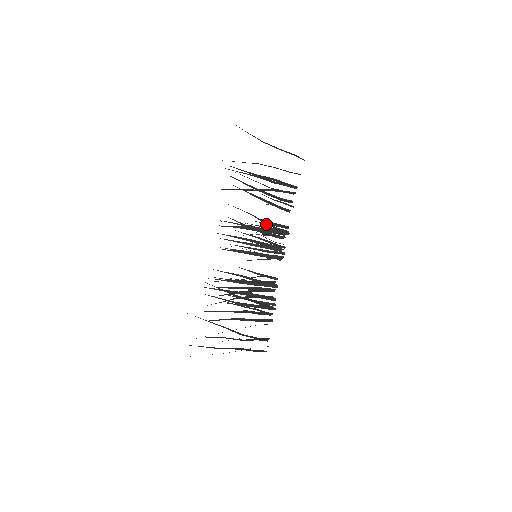
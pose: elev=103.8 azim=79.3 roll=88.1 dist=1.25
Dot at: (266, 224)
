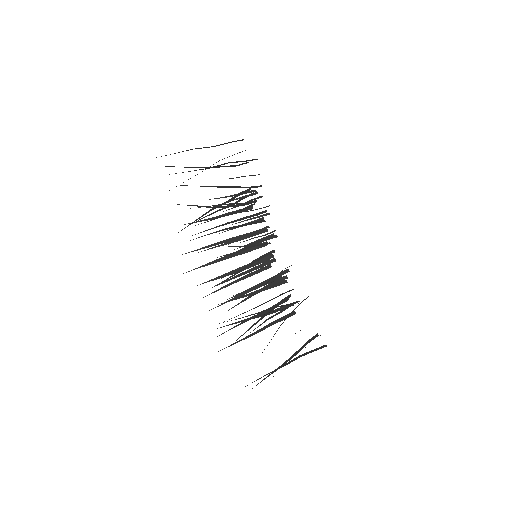
Dot at: occluded
